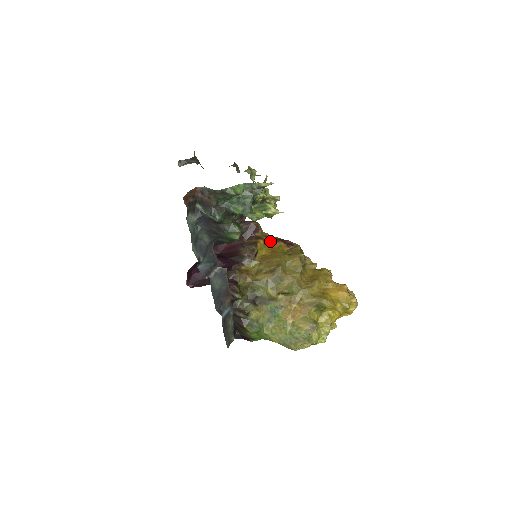
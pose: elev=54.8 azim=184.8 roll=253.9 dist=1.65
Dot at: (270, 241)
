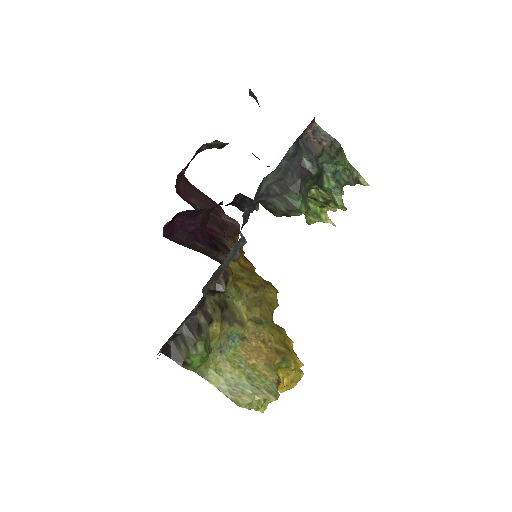
Dot at: (243, 256)
